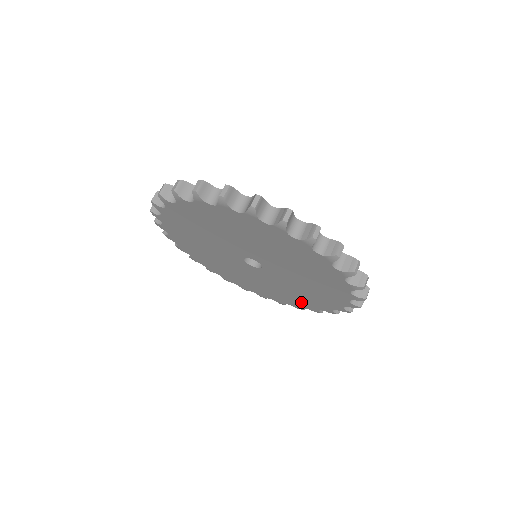
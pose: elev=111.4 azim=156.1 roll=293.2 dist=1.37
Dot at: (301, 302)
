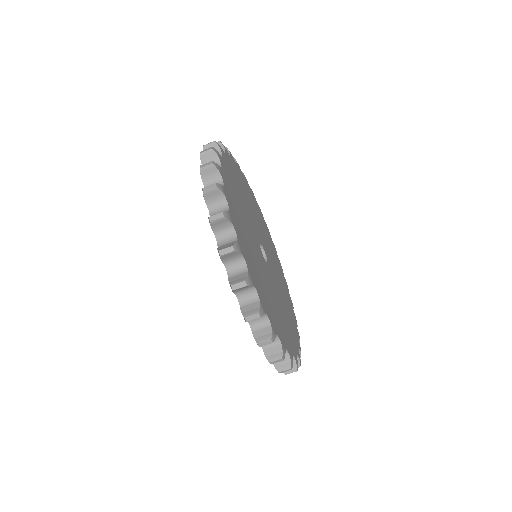
Dot at: occluded
